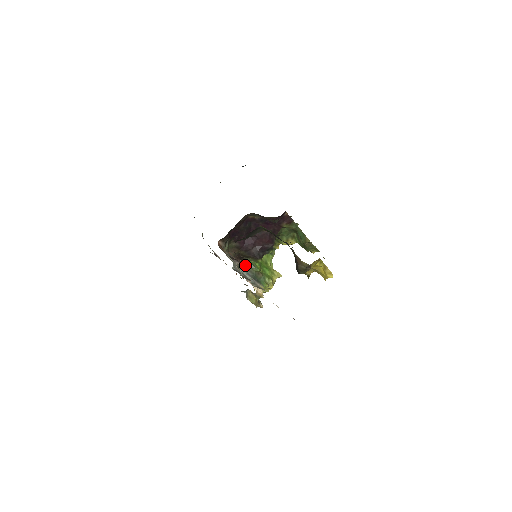
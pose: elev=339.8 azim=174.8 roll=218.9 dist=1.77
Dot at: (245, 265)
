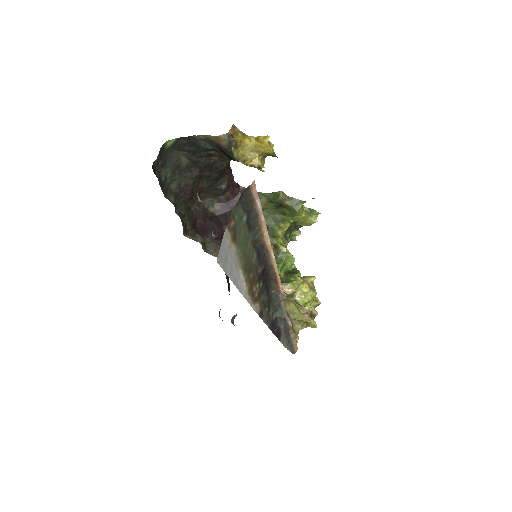
Dot at: occluded
